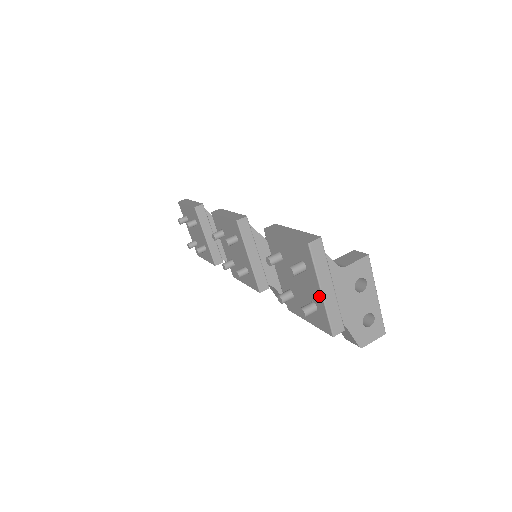
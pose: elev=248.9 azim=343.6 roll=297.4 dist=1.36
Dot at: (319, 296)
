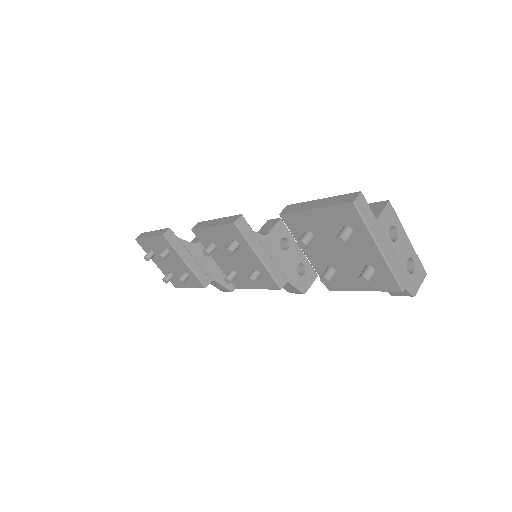
Dot at: (377, 255)
